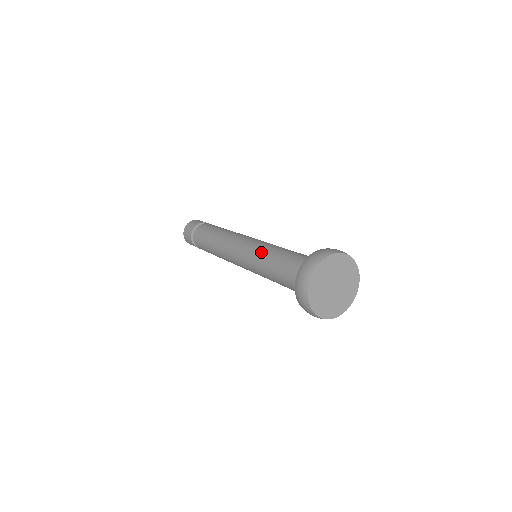
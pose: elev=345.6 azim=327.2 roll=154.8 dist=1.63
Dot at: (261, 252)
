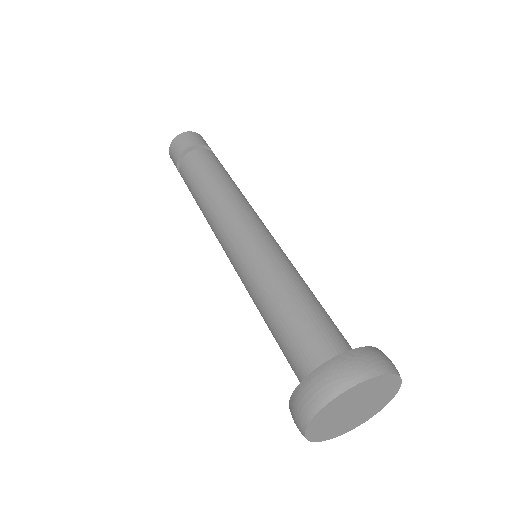
Dot at: (251, 287)
